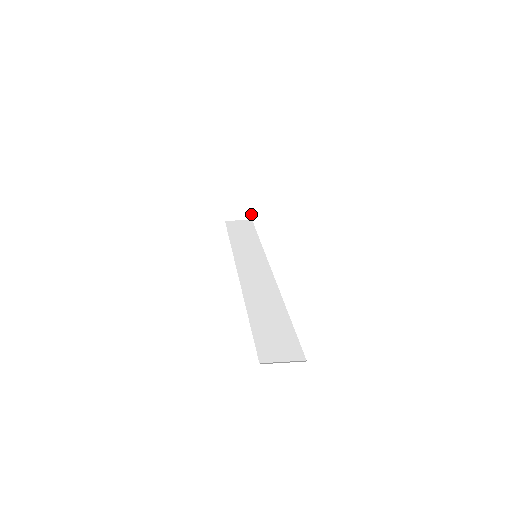
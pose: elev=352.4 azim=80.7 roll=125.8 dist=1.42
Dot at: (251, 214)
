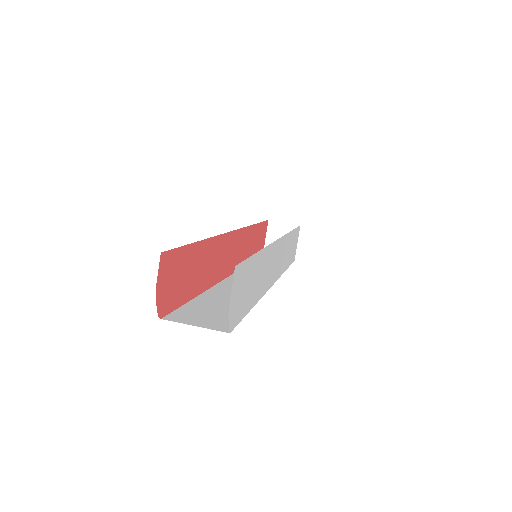
Dot at: occluded
